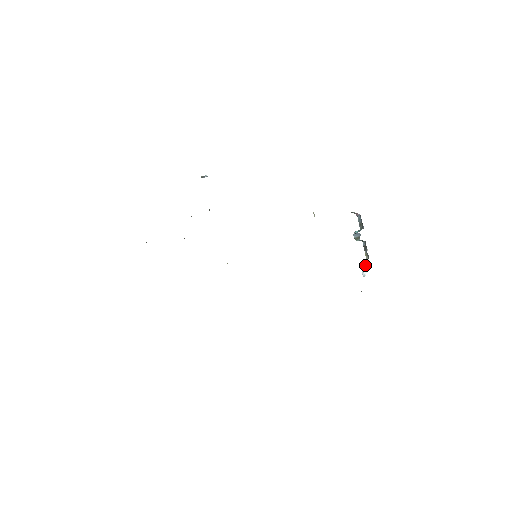
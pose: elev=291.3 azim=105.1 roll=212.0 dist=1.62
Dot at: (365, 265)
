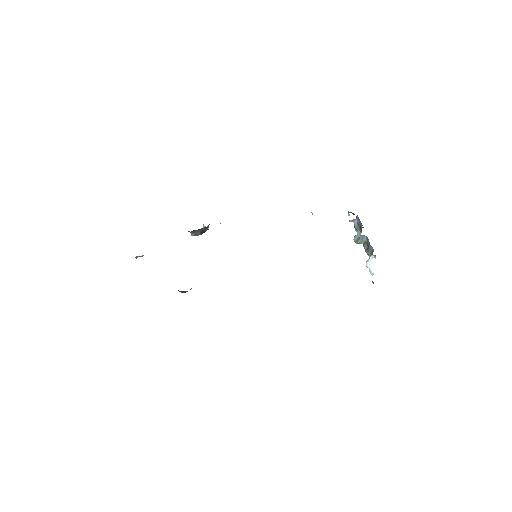
Dot at: (371, 261)
